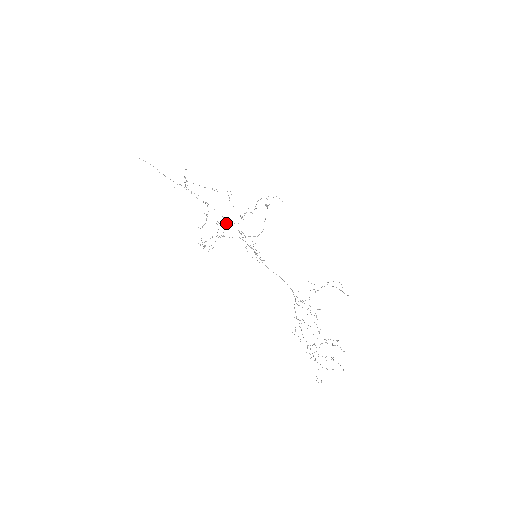
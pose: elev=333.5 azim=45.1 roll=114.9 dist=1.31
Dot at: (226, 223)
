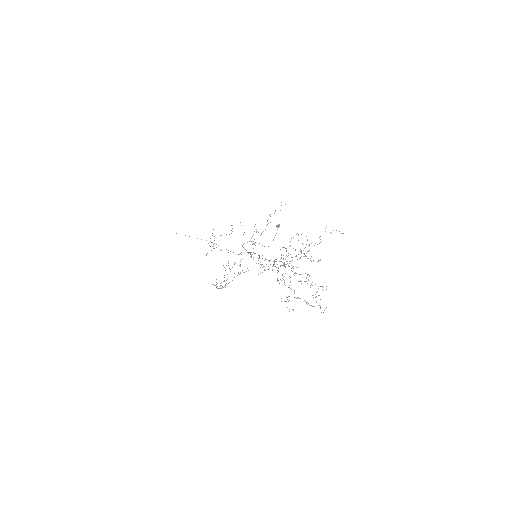
Dot at: occluded
